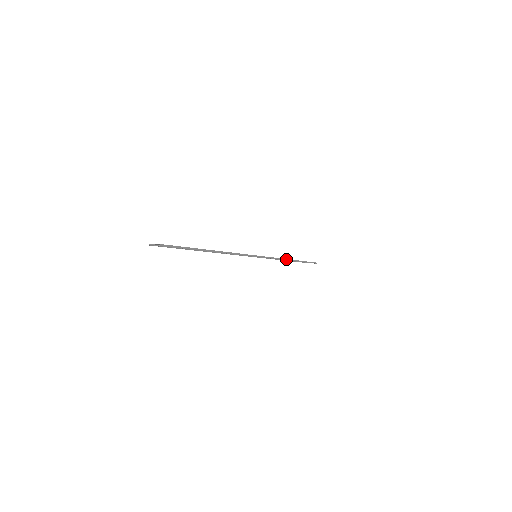
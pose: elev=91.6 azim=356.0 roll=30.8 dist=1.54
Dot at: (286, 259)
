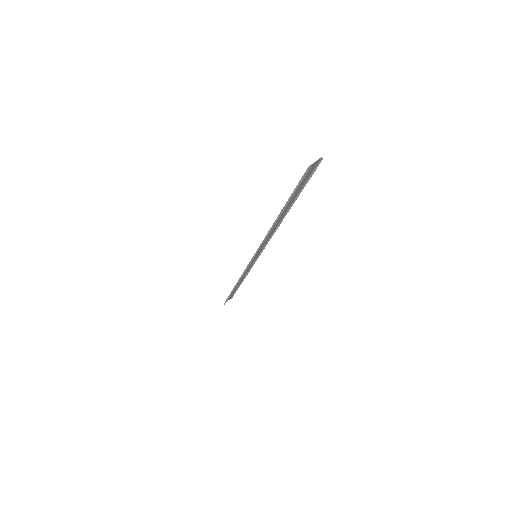
Dot at: (246, 274)
